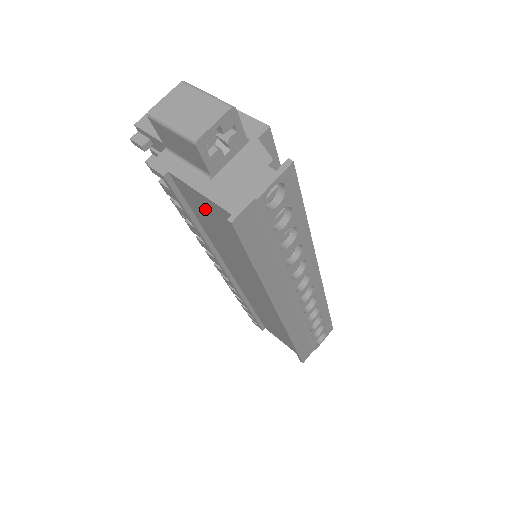
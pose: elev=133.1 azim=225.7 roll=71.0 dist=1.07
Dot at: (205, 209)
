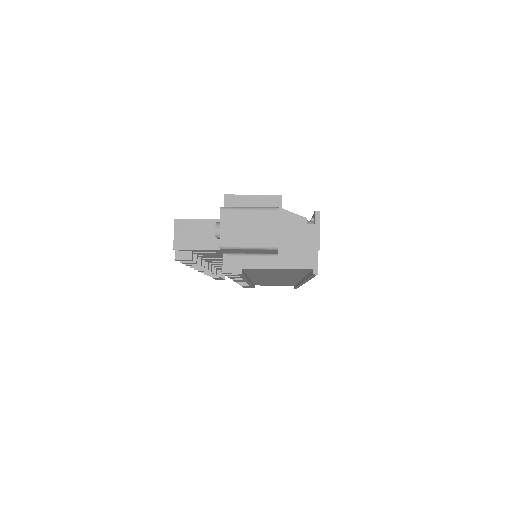
Dot at: (272, 271)
